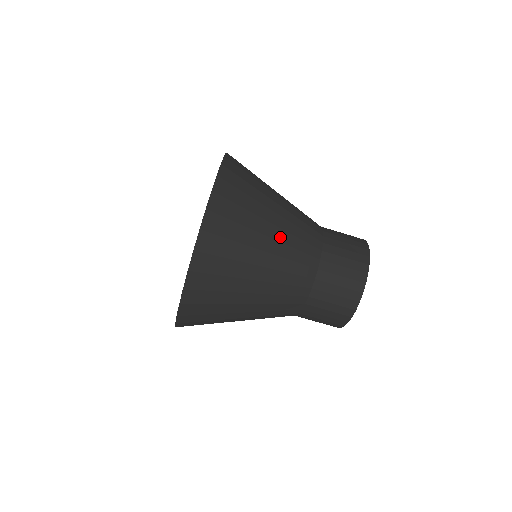
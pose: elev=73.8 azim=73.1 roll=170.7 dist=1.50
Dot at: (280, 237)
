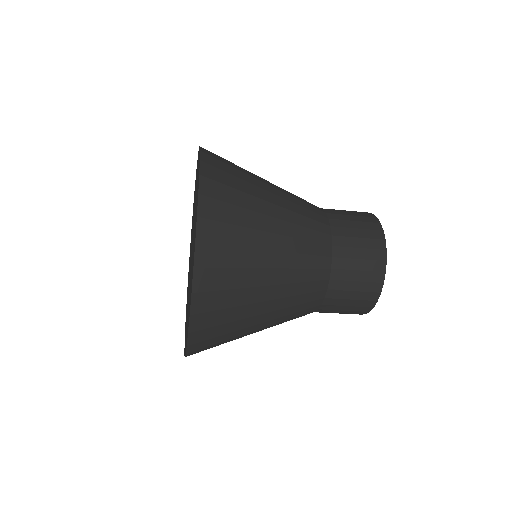
Dot at: (284, 263)
